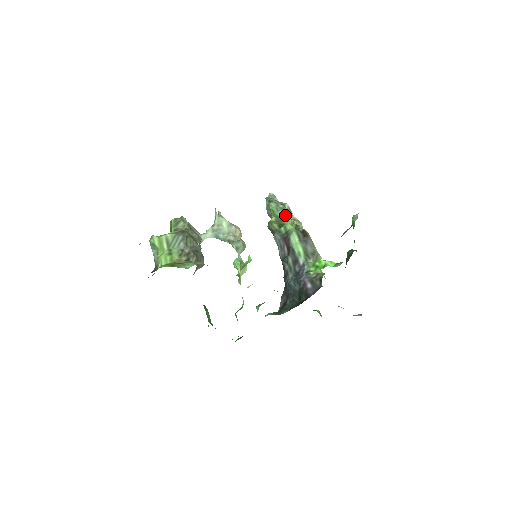
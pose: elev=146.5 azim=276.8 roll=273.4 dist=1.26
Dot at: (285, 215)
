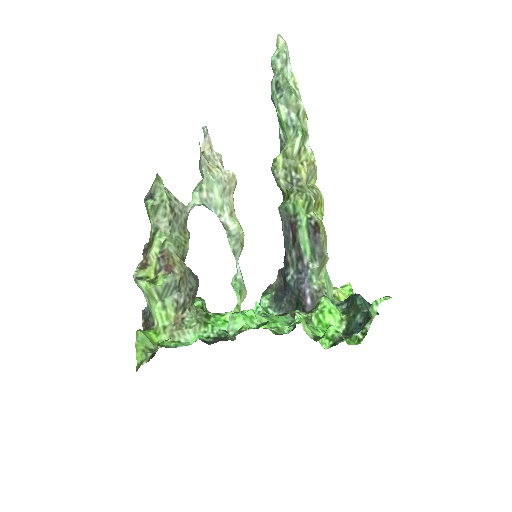
Dot at: (297, 152)
